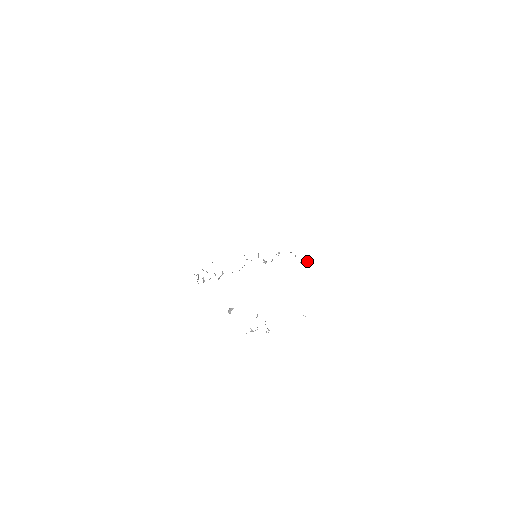
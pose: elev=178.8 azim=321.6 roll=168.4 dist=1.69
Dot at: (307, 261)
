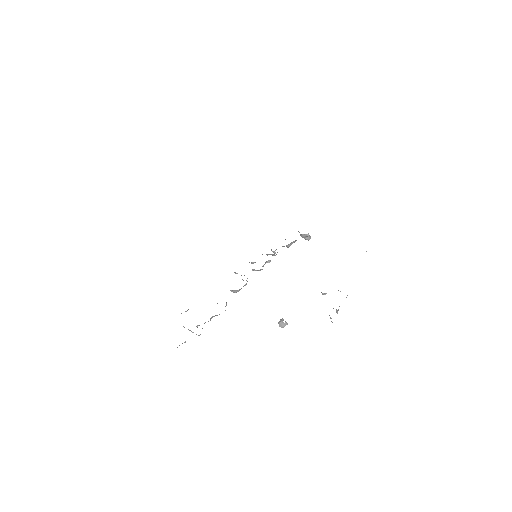
Dot at: (309, 236)
